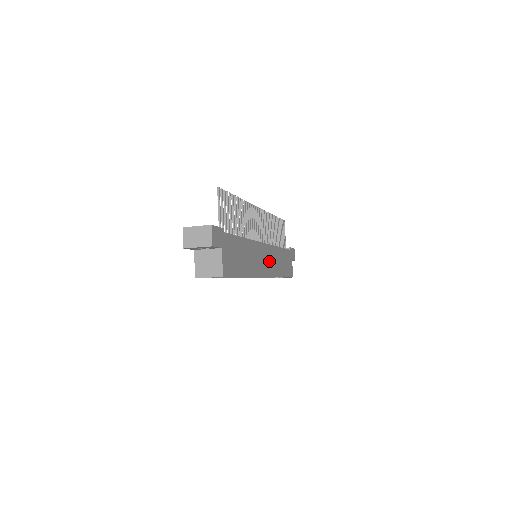
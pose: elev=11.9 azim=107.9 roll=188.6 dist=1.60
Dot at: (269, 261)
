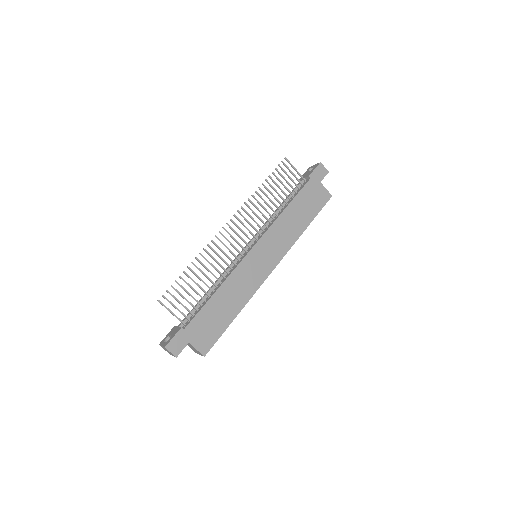
Dot at: (270, 250)
